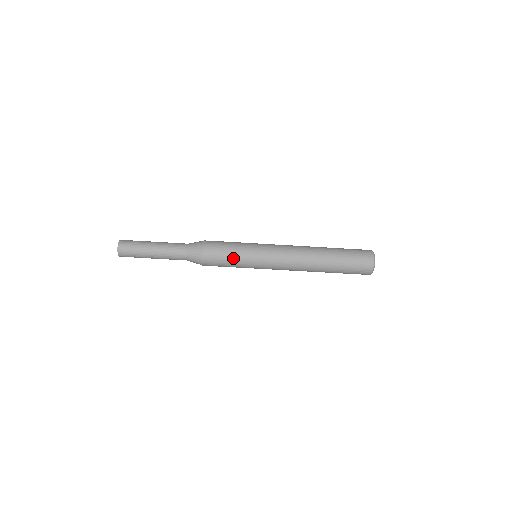
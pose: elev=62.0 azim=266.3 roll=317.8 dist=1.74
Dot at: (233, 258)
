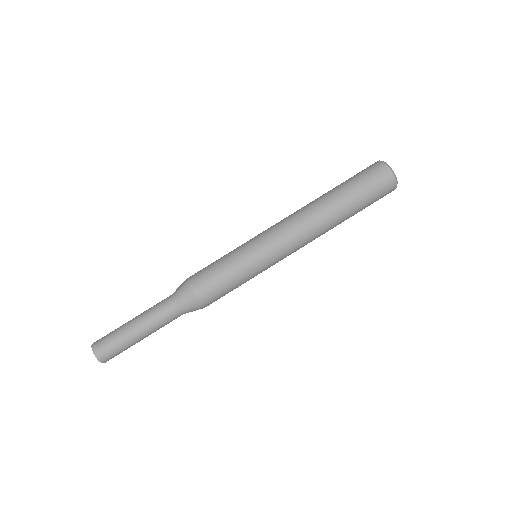
Dot at: (236, 282)
